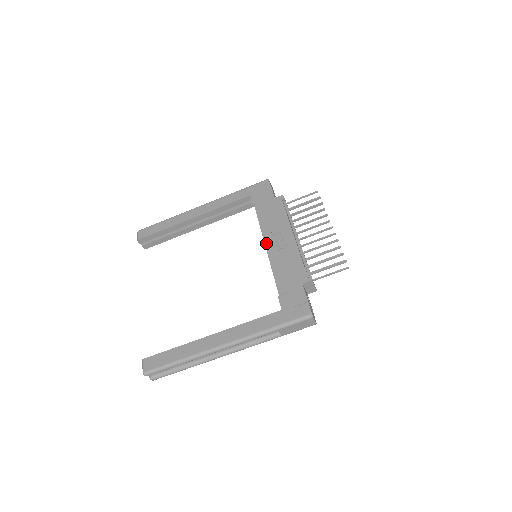
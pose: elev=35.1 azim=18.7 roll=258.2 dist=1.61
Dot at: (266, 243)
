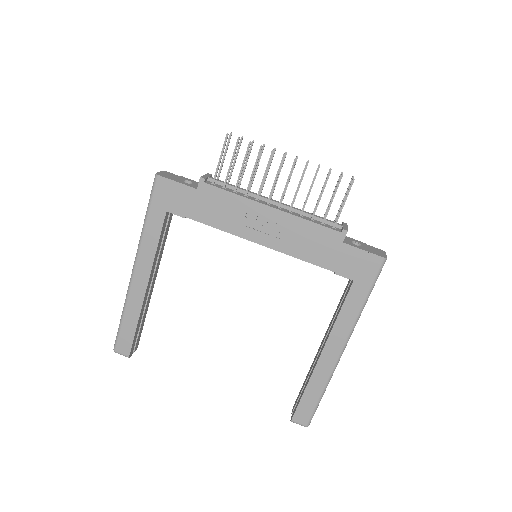
Dot at: (256, 242)
